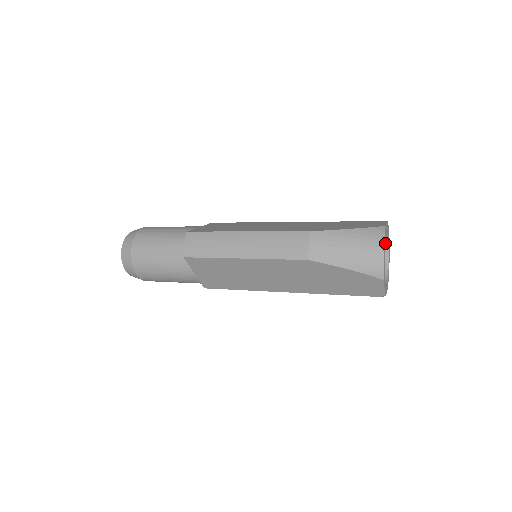
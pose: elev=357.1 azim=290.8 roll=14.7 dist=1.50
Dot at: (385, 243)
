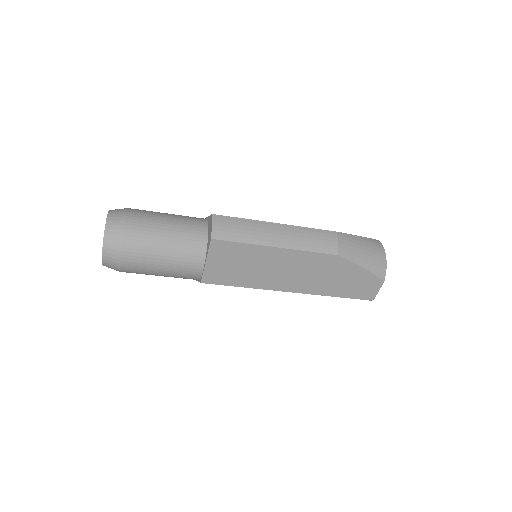
Dot at: occluded
